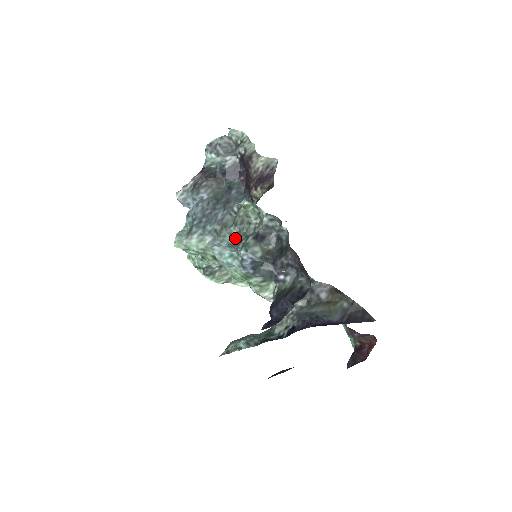
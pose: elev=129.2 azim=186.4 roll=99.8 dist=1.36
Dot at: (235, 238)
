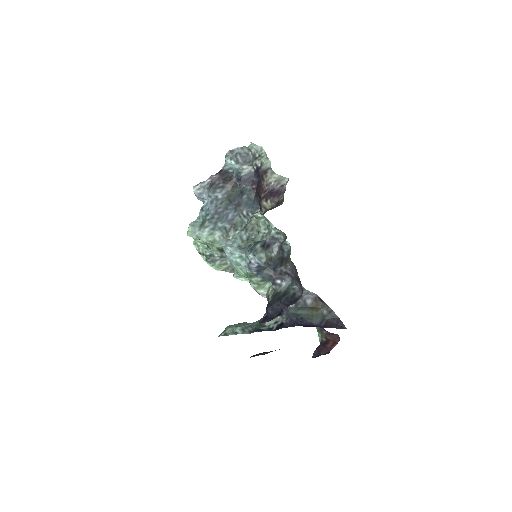
Dot at: (244, 241)
